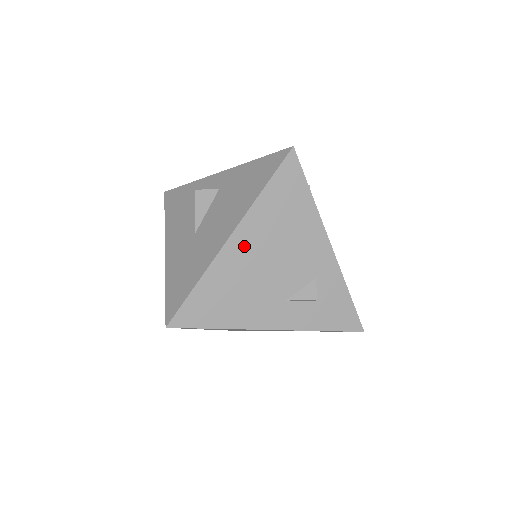
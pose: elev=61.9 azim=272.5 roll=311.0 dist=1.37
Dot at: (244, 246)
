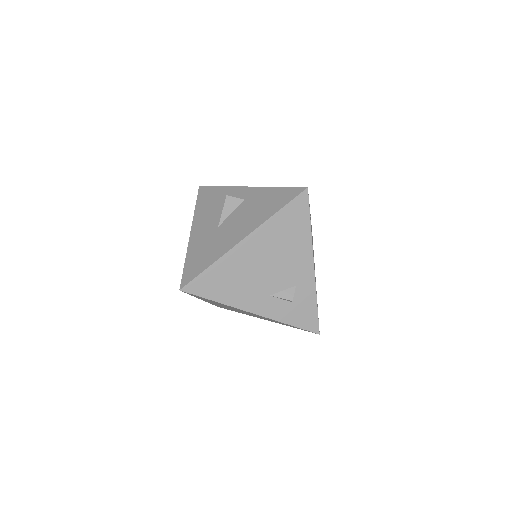
Dot at: (252, 248)
